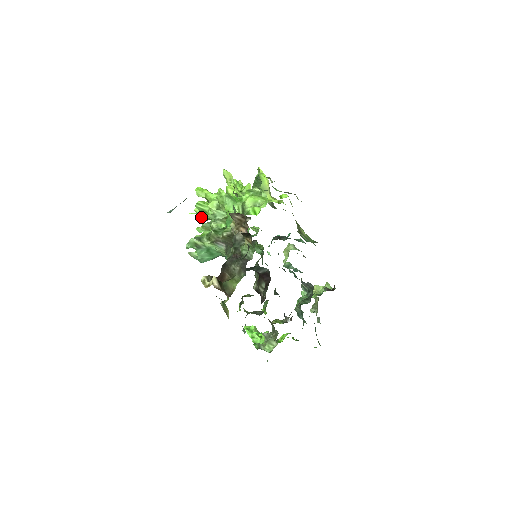
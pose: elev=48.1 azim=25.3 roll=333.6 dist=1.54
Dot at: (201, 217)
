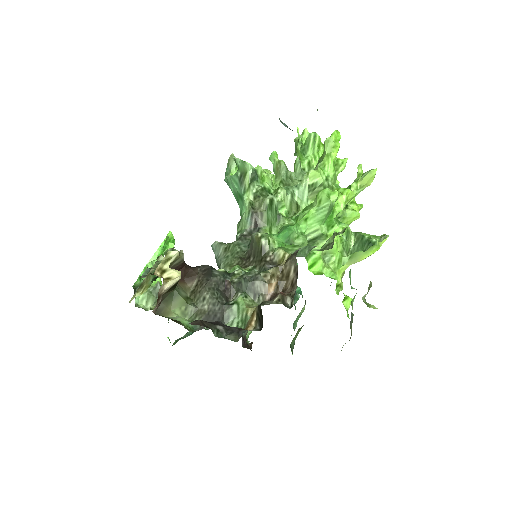
Dot at: (297, 143)
